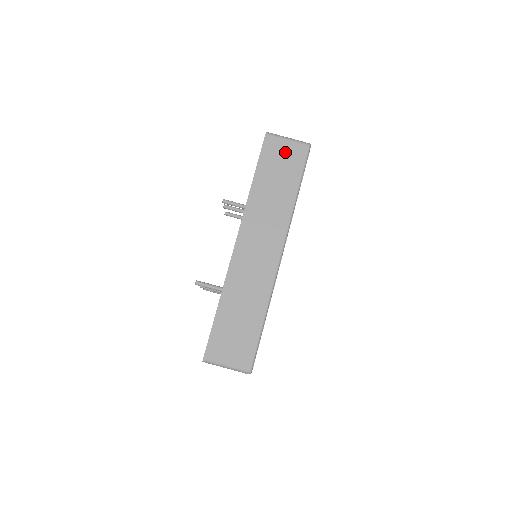
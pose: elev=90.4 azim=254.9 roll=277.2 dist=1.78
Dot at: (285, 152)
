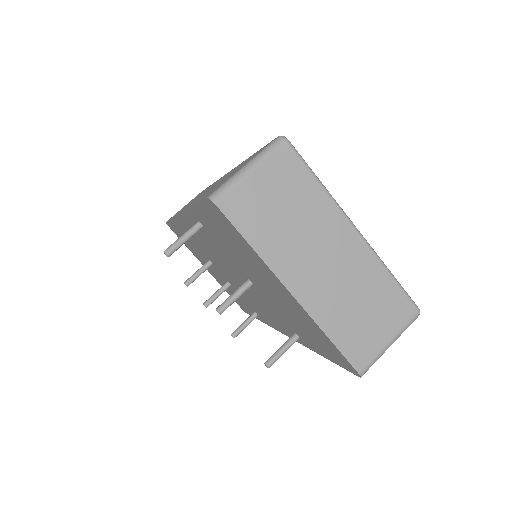
Dot at: occluded
